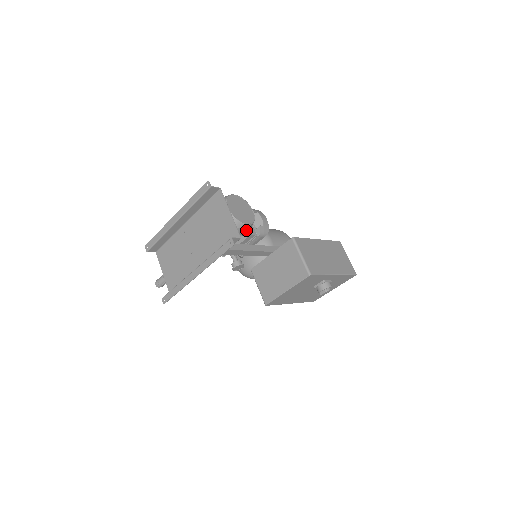
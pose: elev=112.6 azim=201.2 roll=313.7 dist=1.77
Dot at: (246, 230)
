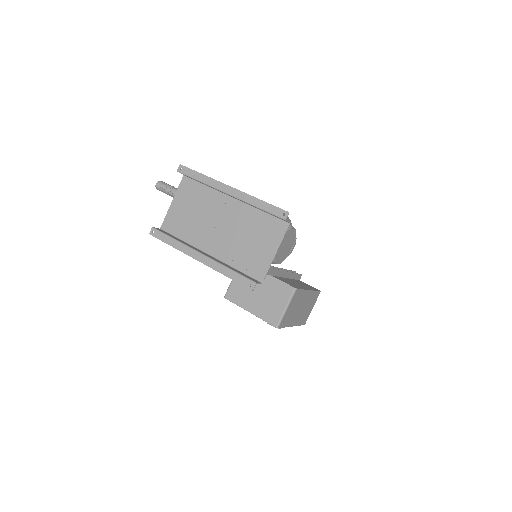
Dot at: occluded
